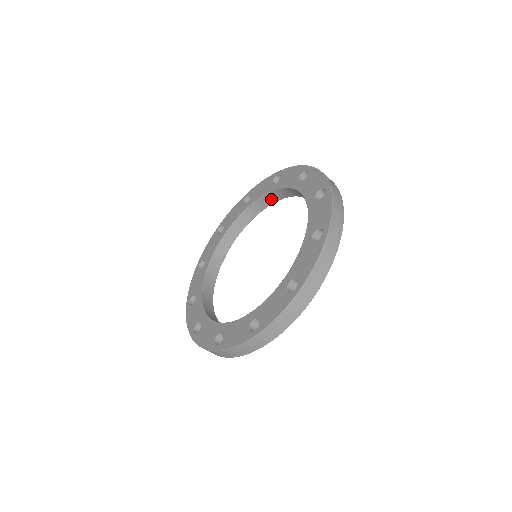
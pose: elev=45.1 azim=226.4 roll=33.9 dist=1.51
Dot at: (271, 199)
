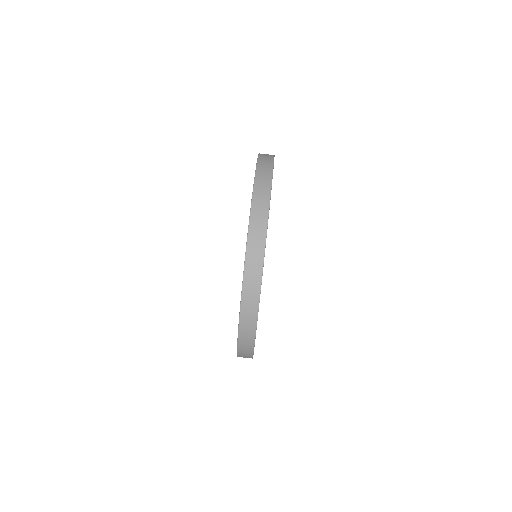
Dot at: occluded
